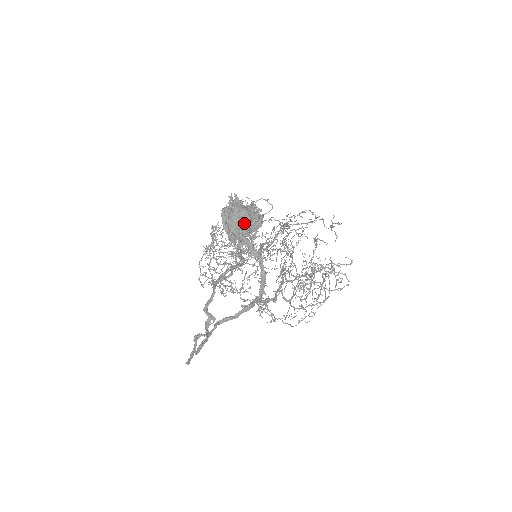
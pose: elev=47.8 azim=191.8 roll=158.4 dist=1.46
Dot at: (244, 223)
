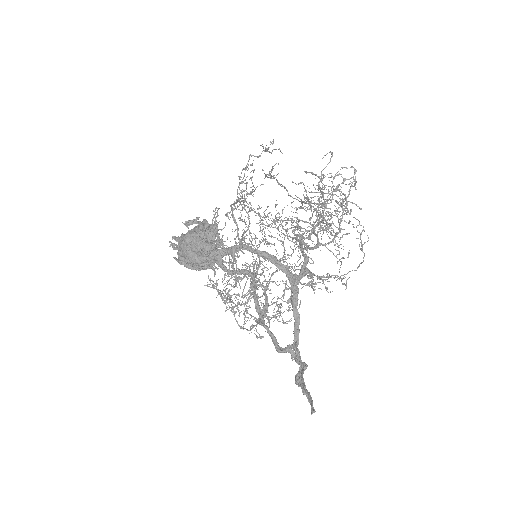
Dot at: (196, 243)
